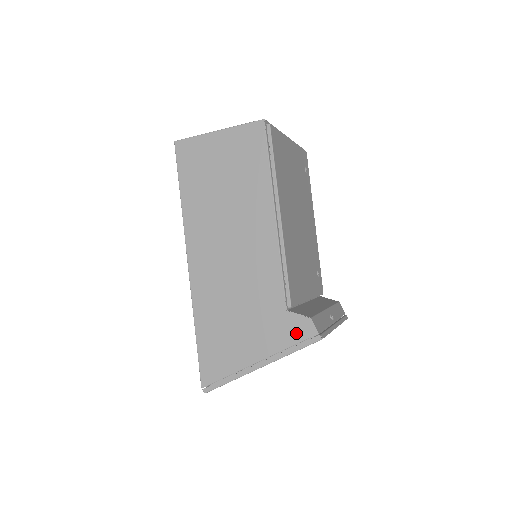
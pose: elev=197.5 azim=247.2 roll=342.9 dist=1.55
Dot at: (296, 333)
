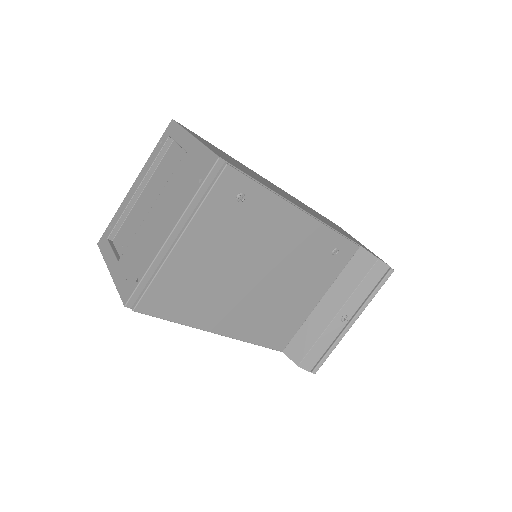
Dot at: occluded
